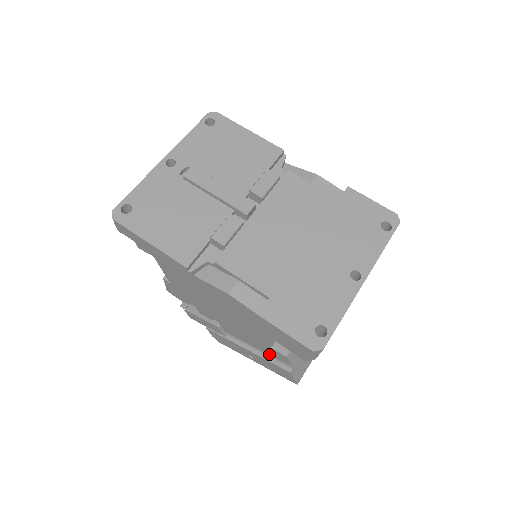
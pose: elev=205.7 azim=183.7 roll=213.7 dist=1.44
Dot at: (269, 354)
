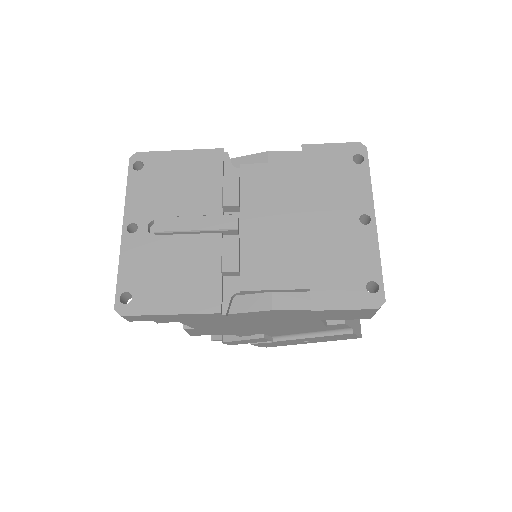
Dot at: (324, 330)
